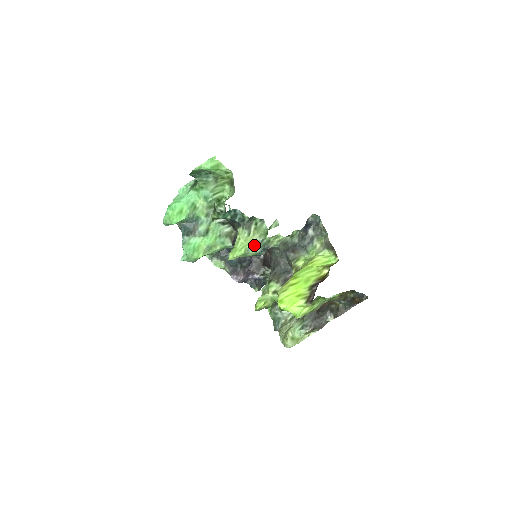
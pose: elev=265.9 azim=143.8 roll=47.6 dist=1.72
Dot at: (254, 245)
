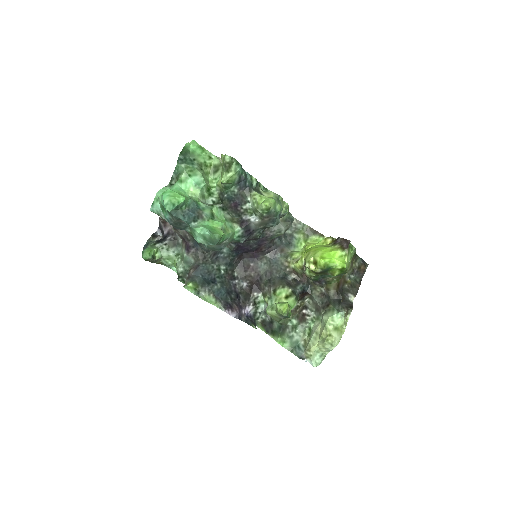
Dot at: (277, 198)
